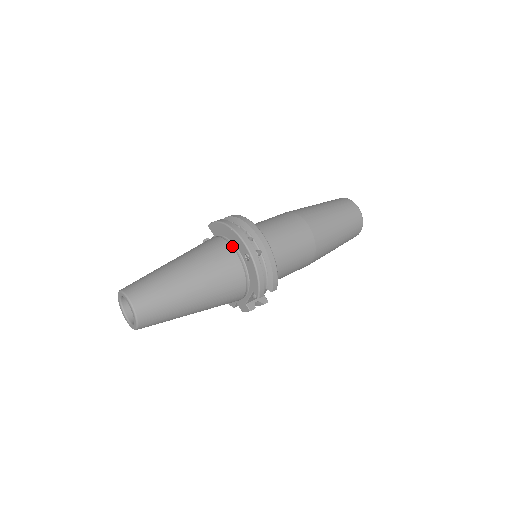
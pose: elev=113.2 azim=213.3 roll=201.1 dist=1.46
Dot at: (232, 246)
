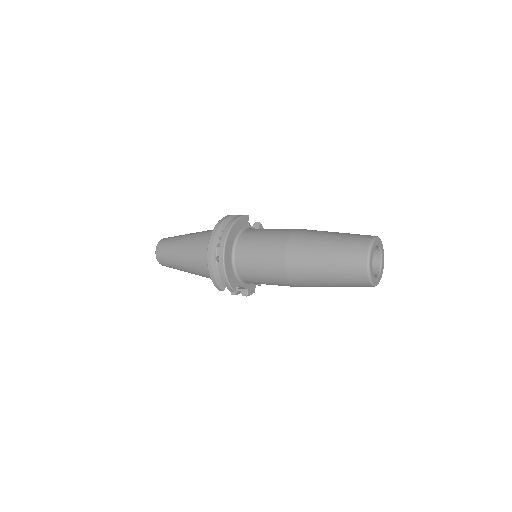
Dot at: occluded
